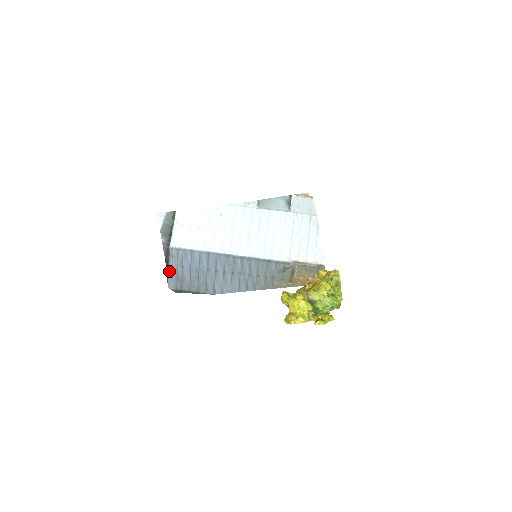
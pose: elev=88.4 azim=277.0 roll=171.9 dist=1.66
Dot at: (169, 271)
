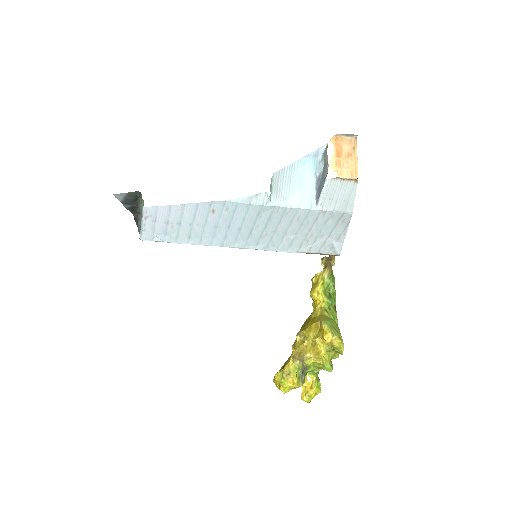
Dot at: occluded
